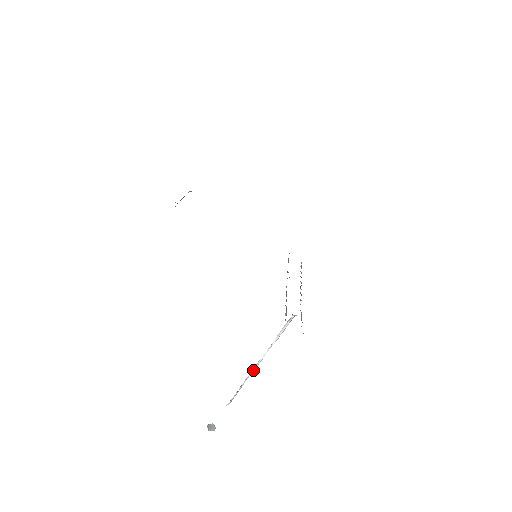
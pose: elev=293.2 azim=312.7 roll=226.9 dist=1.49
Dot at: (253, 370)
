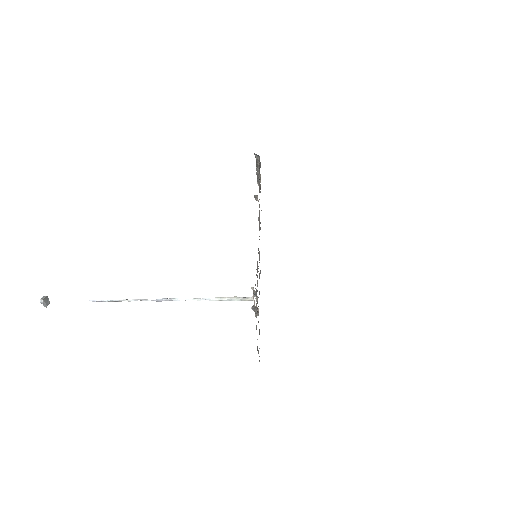
Dot at: (158, 299)
